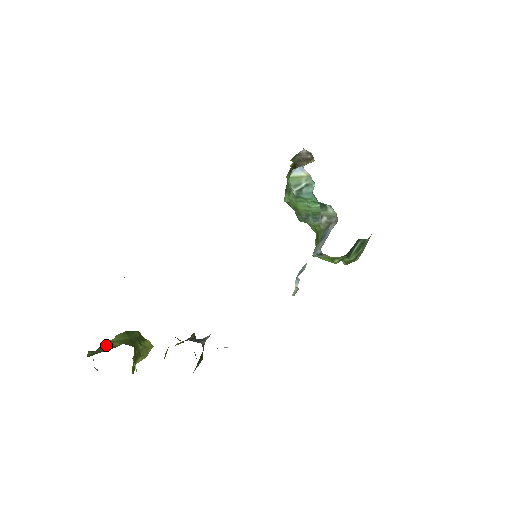
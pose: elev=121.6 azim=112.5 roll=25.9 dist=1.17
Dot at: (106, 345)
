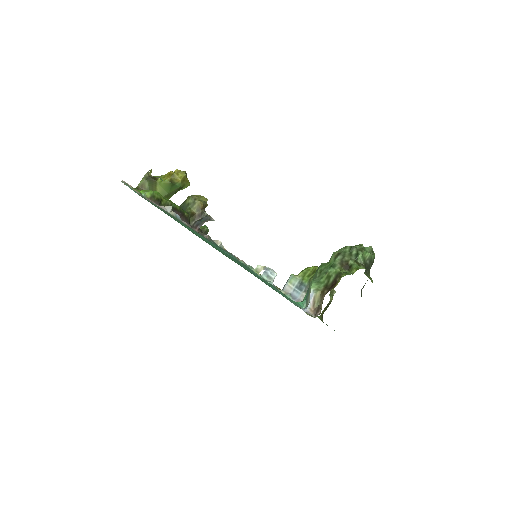
Dot at: (154, 185)
